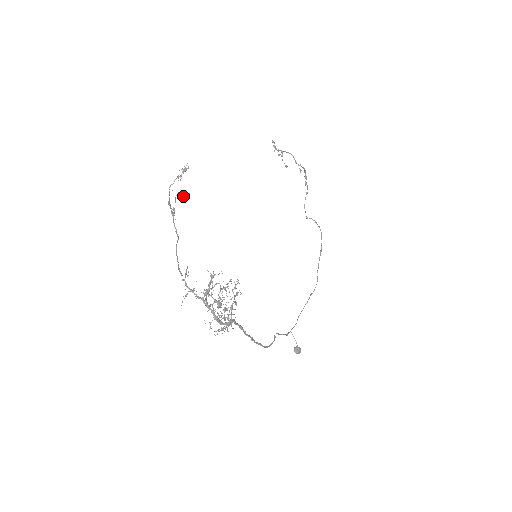
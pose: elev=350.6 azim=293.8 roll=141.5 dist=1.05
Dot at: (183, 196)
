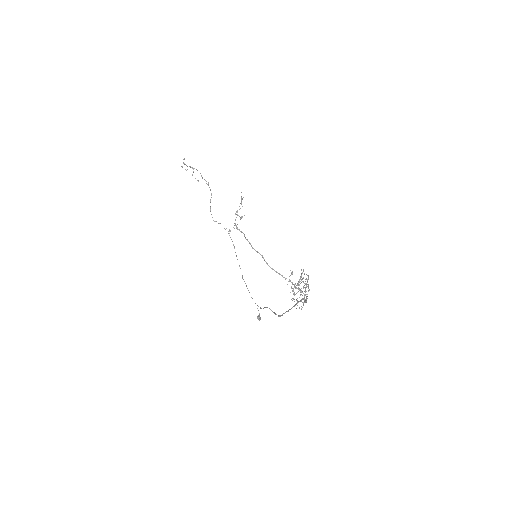
Dot at: (241, 218)
